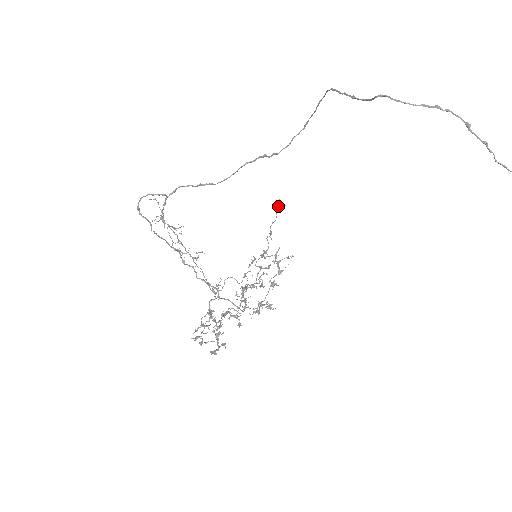
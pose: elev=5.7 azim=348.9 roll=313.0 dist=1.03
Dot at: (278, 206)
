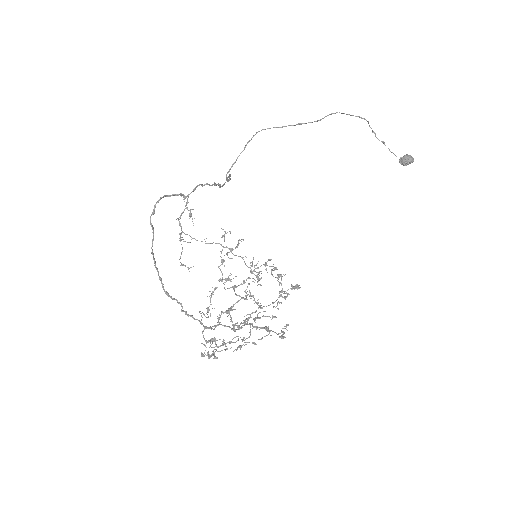
Dot at: occluded
